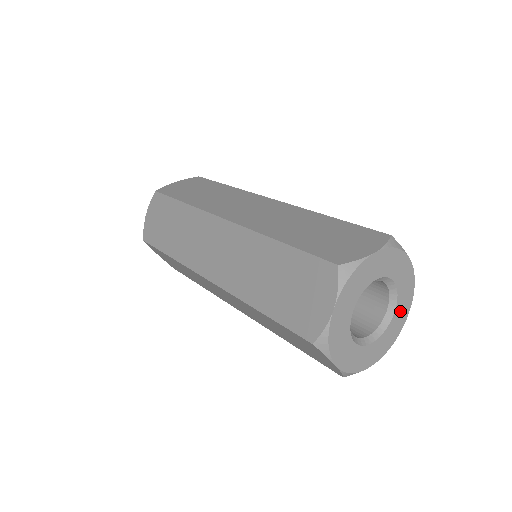
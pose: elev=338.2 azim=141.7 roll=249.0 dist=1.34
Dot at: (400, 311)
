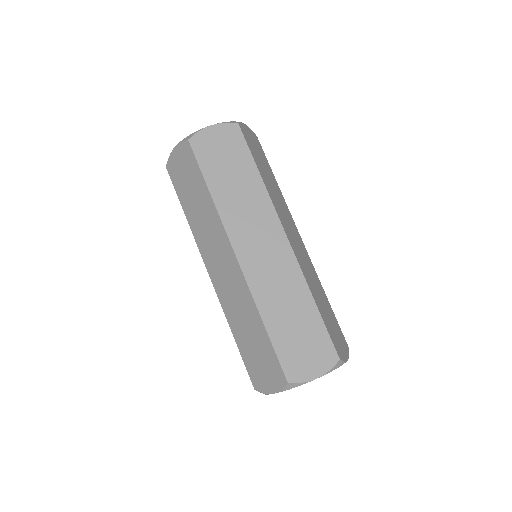
Dot at: occluded
